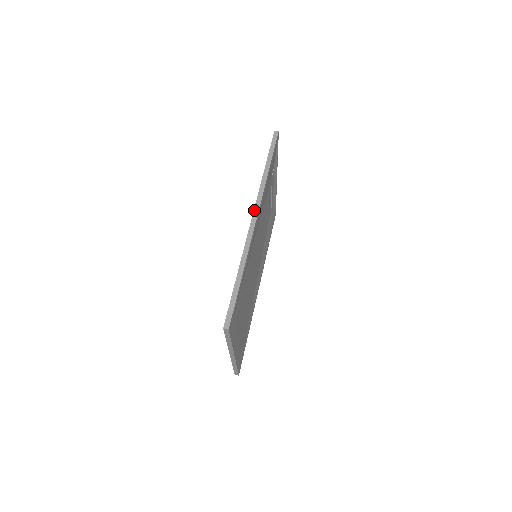
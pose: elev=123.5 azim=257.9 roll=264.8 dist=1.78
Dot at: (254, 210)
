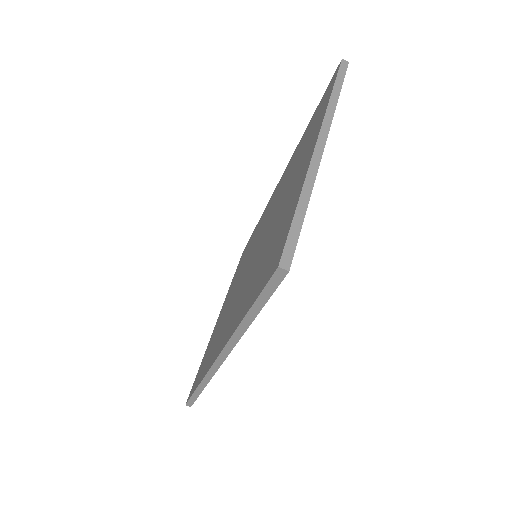
Dot at: (219, 356)
